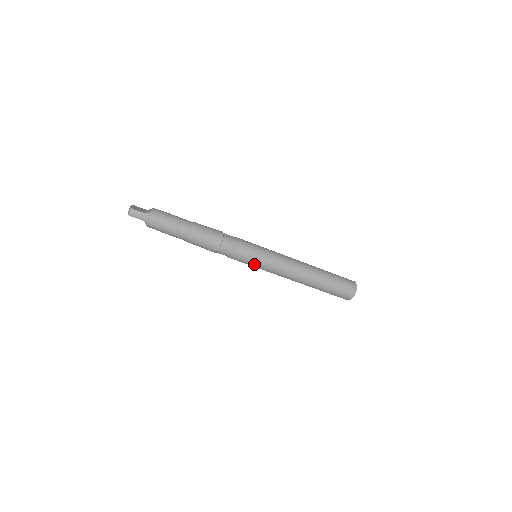
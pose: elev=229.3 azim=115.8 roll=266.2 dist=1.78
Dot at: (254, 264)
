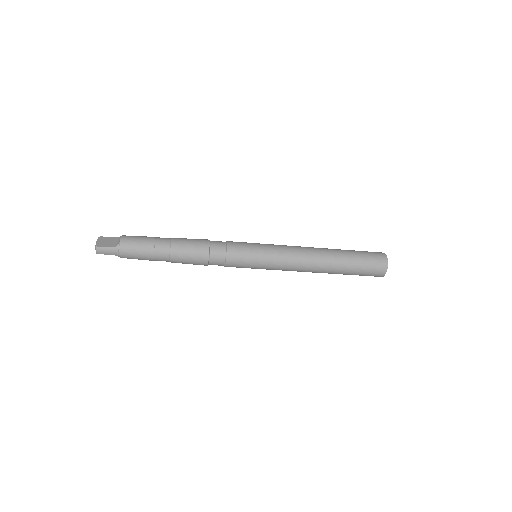
Dot at: (255, 268)
